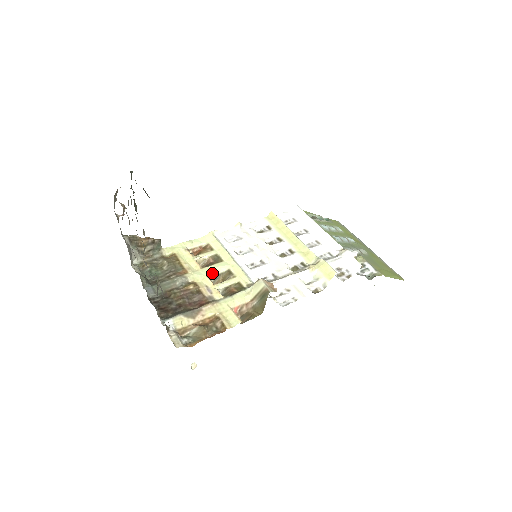
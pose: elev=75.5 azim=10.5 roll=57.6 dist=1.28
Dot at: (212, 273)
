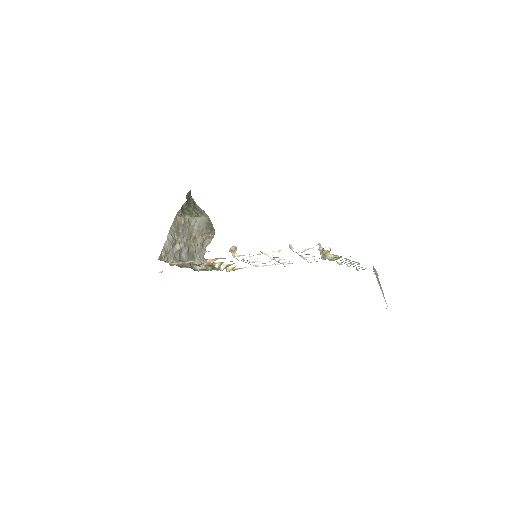
Dot at: (225, 264)
